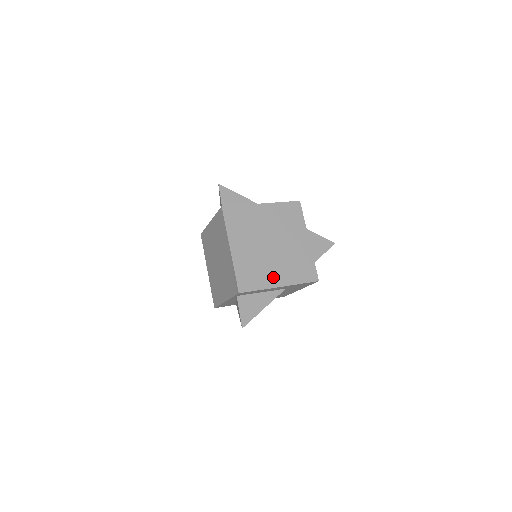
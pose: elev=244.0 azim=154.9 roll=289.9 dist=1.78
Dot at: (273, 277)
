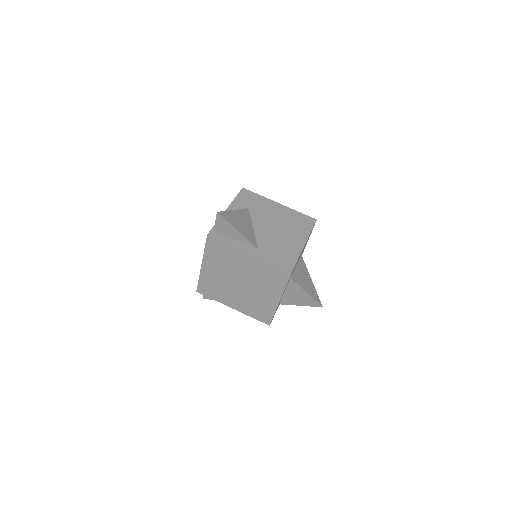
Dot at: (230, 300)
